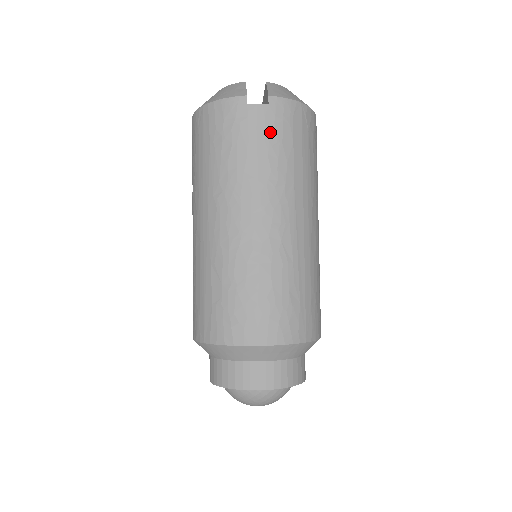
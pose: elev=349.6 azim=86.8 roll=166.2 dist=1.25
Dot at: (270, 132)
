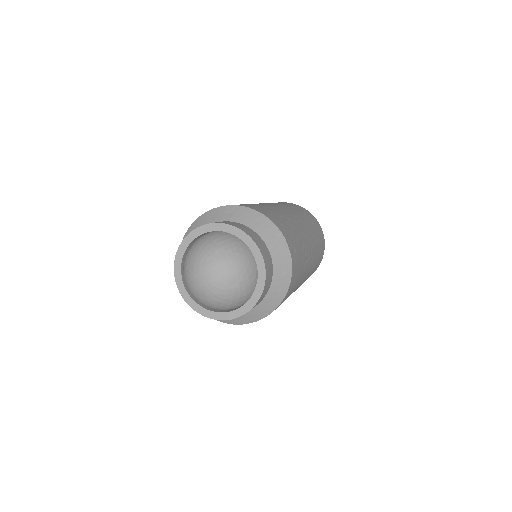
Dot at: occluded
